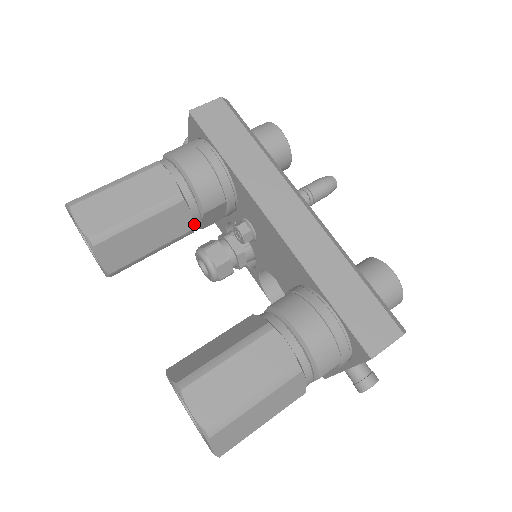
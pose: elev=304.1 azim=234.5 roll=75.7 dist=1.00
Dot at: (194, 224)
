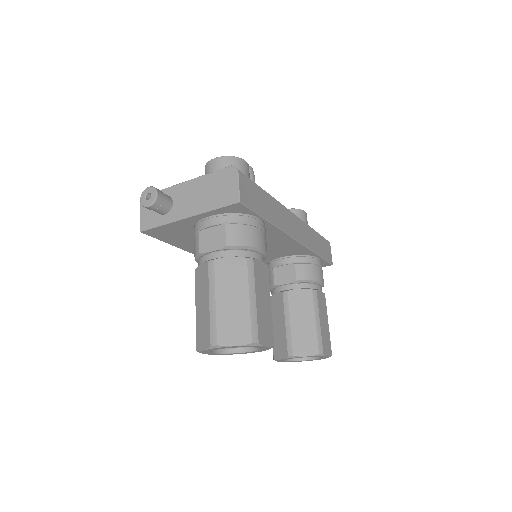
Dot at: occluded
